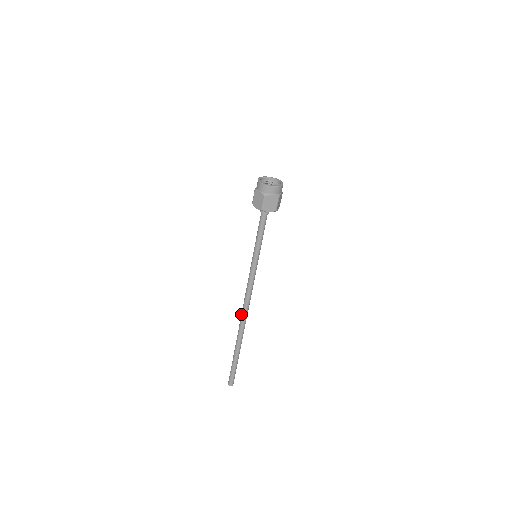
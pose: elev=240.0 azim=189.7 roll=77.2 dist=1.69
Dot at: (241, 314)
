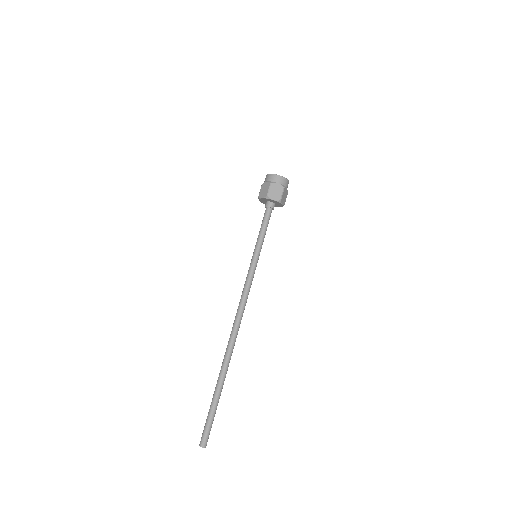
Dot at: (233, 331)
